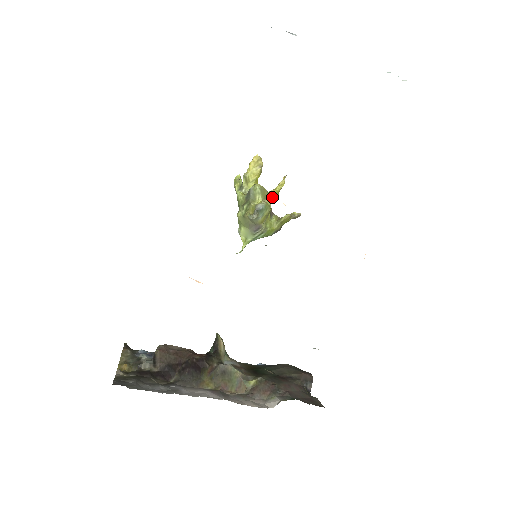
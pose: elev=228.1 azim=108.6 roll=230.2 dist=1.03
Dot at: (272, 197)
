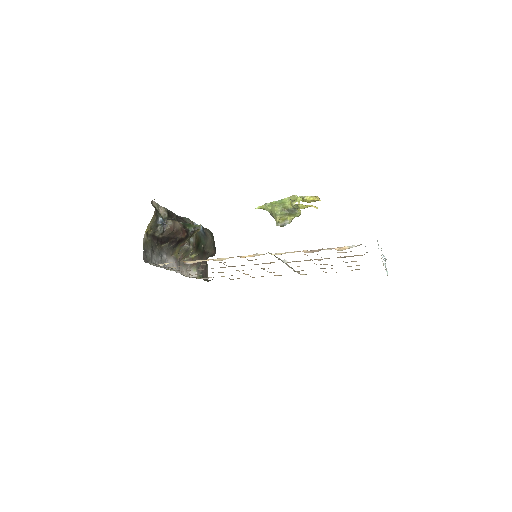
Dot at: occluded
